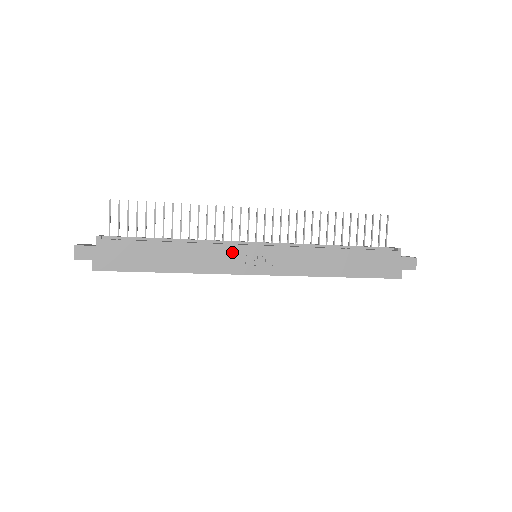
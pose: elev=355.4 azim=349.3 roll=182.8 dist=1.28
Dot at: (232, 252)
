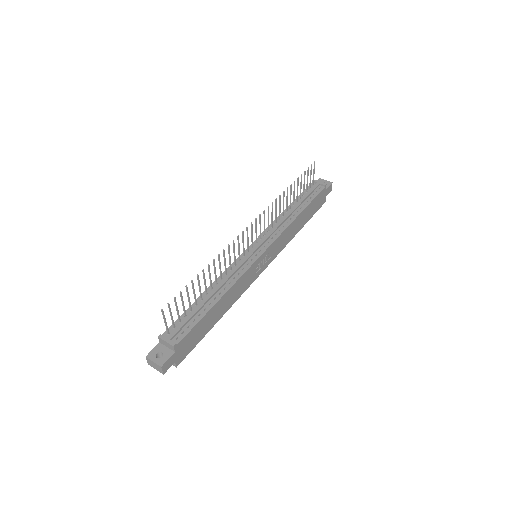
Dot at: (251, 271)
